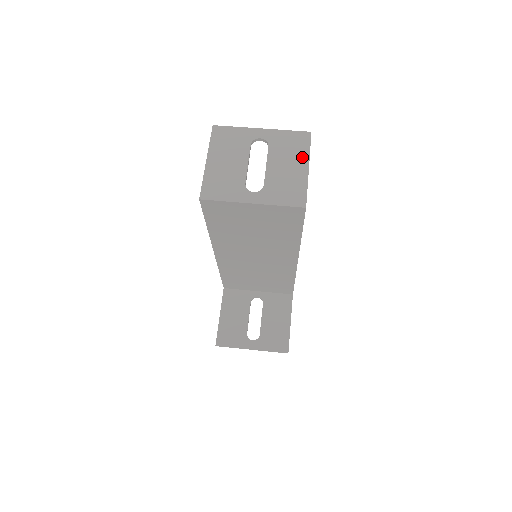
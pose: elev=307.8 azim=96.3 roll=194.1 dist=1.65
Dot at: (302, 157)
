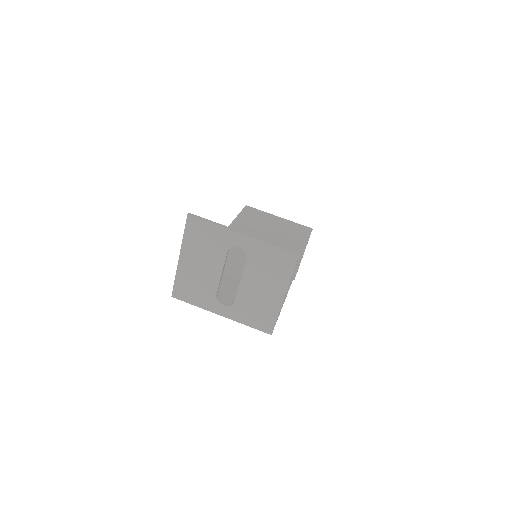
Dot at: (281, 283)
